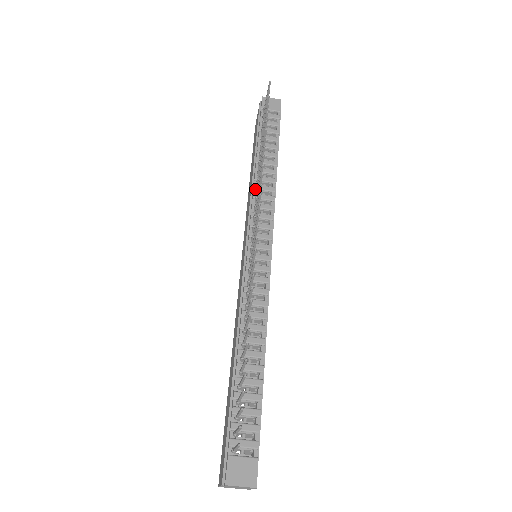
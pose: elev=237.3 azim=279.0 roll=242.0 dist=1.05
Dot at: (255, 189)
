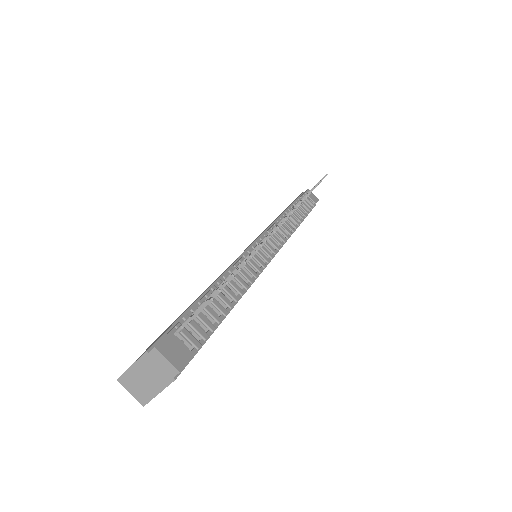
Dot at: occluded
